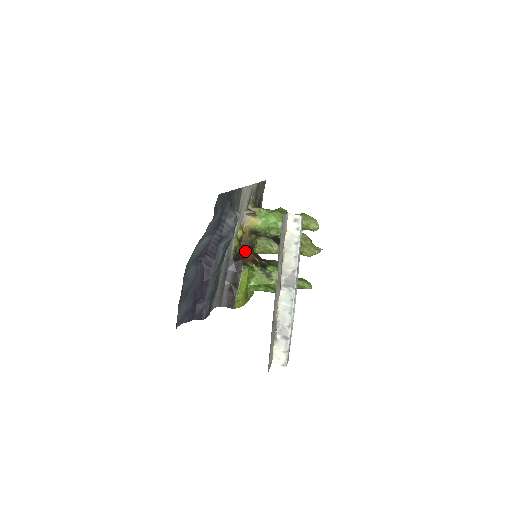
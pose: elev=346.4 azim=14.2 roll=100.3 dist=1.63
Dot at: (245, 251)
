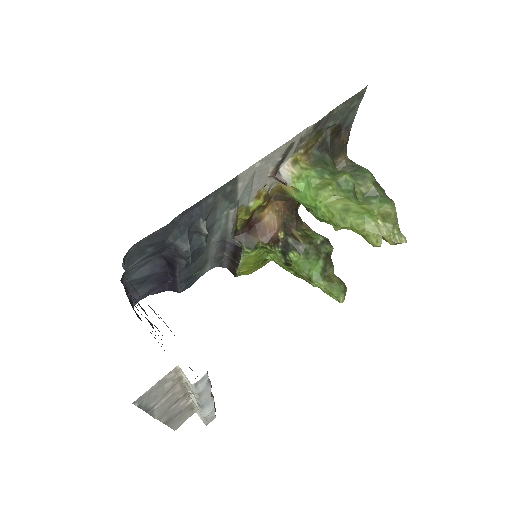
Dot at: (270, 215)
